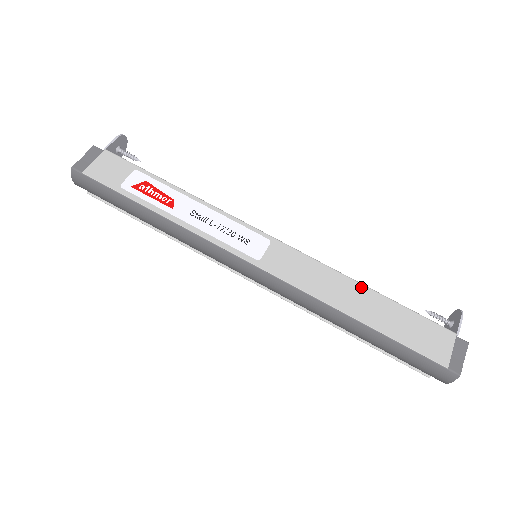
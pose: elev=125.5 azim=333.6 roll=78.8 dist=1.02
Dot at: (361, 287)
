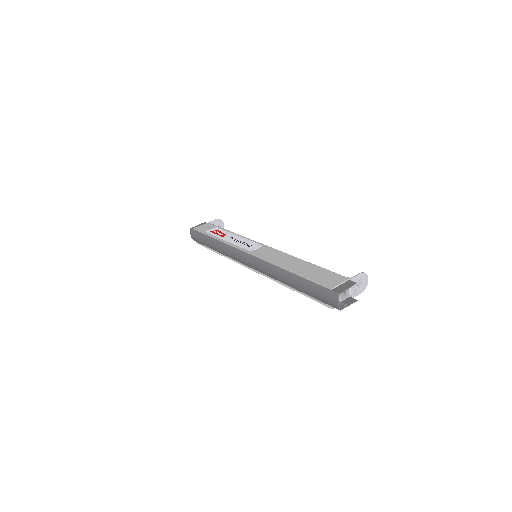
Dot at: (301, 260)
